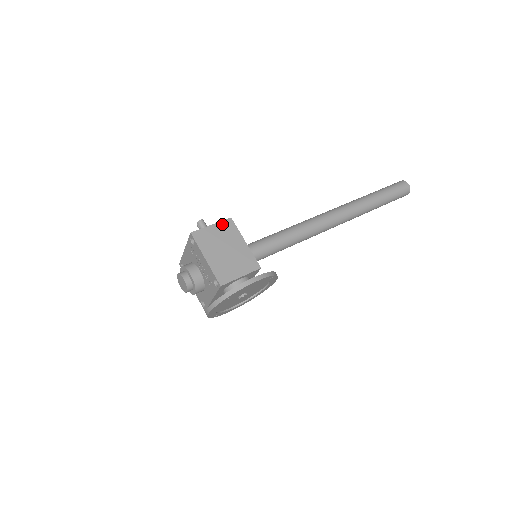
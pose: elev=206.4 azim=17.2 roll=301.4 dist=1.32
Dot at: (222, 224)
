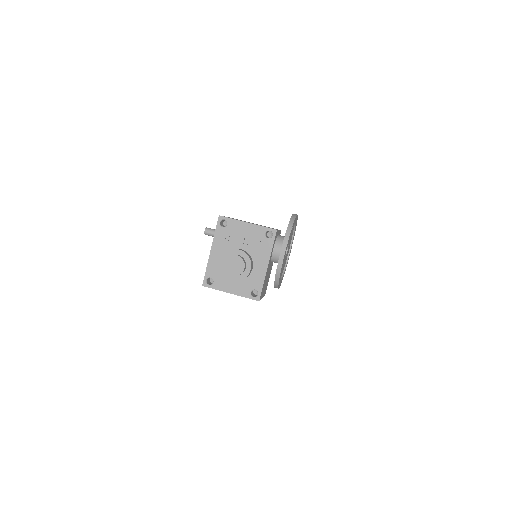
Dot at: occluded
